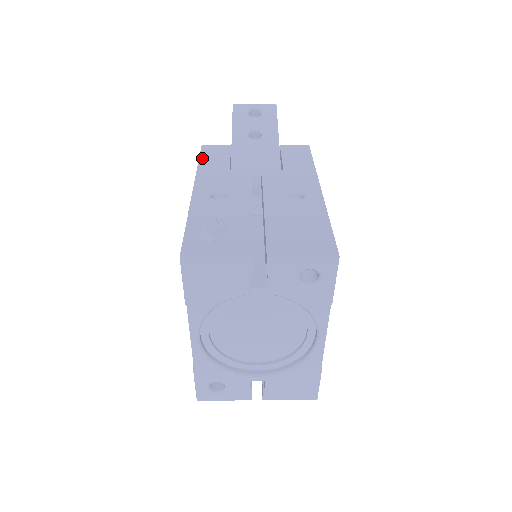
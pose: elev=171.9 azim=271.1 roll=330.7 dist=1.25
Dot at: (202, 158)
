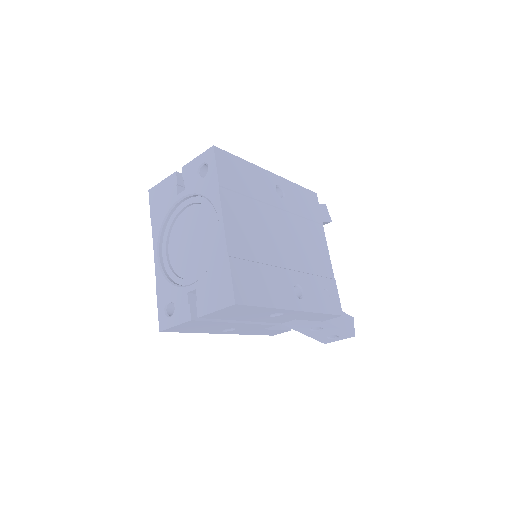
Dot at: occluded
